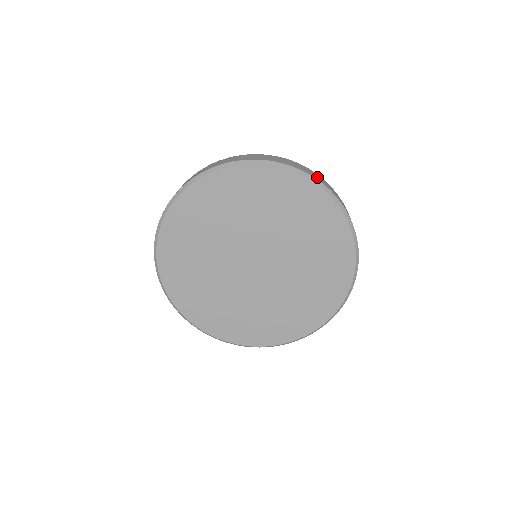
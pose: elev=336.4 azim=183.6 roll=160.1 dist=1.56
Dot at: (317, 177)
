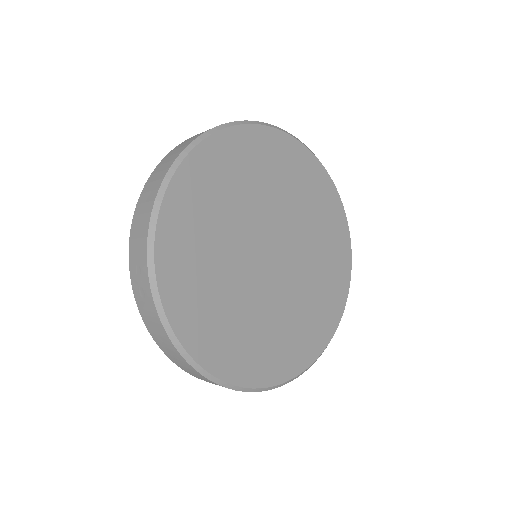
Dot at: occluded
